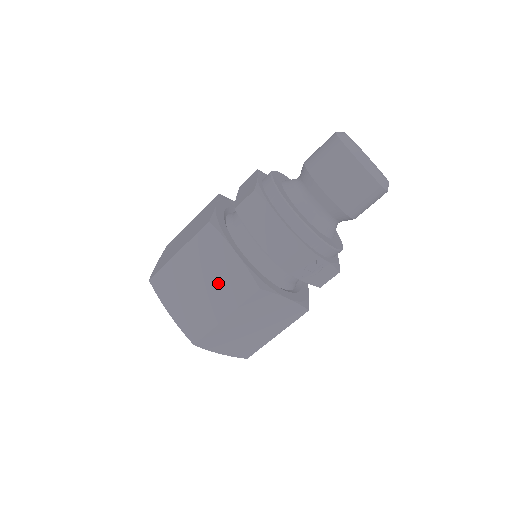
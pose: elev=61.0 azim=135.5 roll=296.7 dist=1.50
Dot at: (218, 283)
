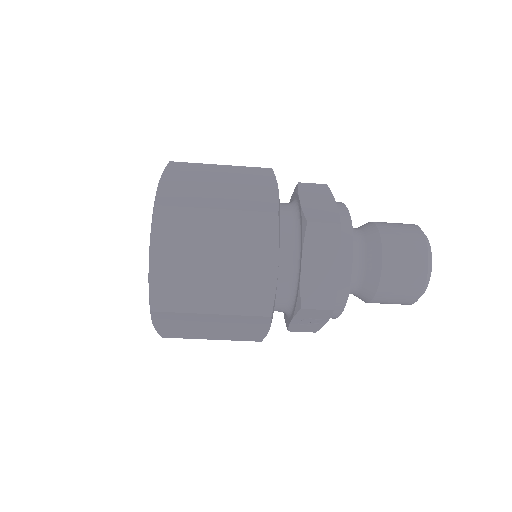
Dot at: (234, 276)
